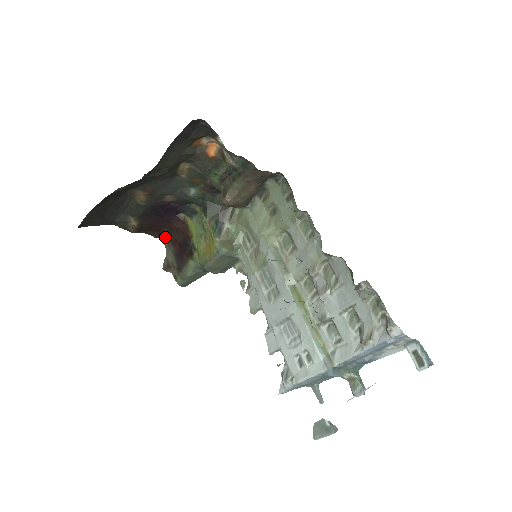
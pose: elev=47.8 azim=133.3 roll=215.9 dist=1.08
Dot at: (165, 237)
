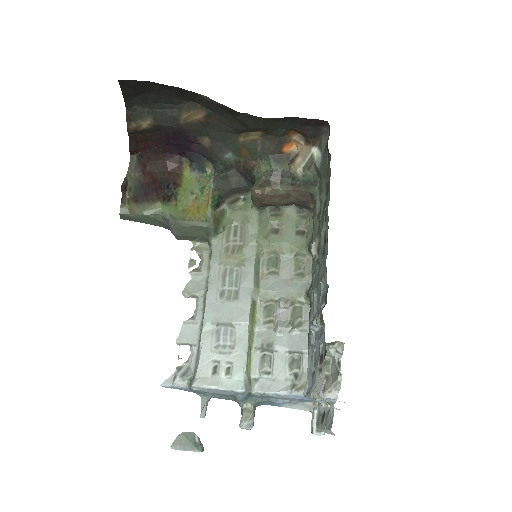
Dot at: (136, 158)
